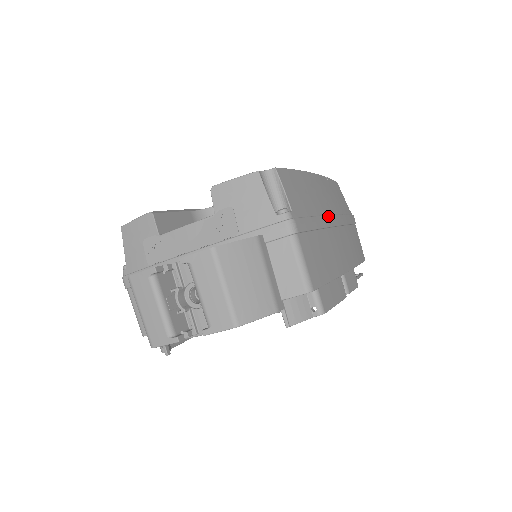
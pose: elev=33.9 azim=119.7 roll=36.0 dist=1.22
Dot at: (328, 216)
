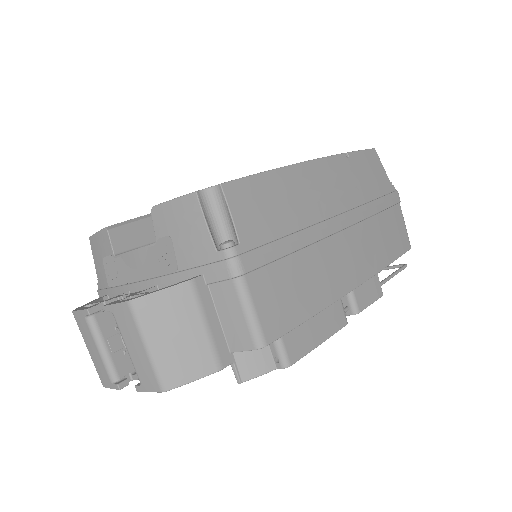
Dot at: (324, 222)
